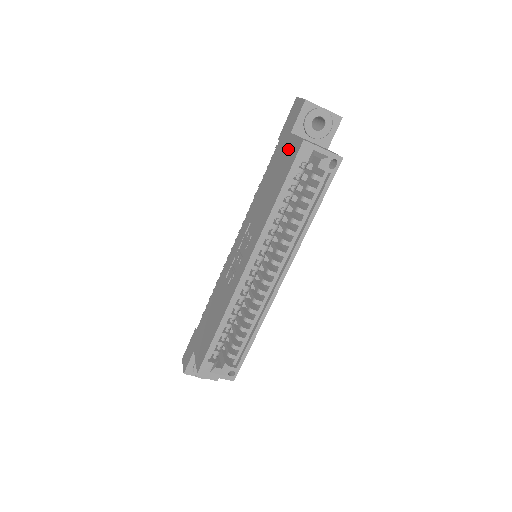
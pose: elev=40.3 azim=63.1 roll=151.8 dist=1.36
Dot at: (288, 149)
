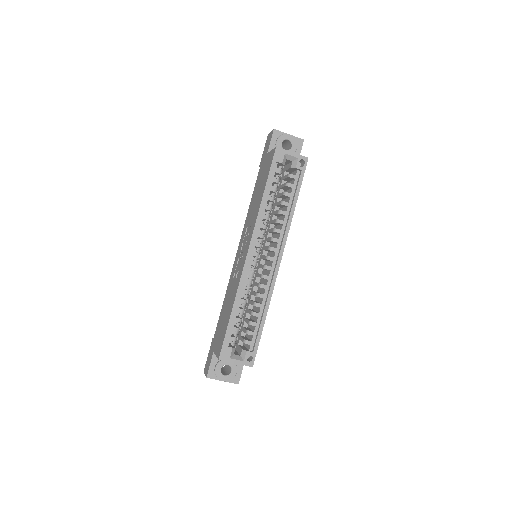
Dot at: (267, 162)
